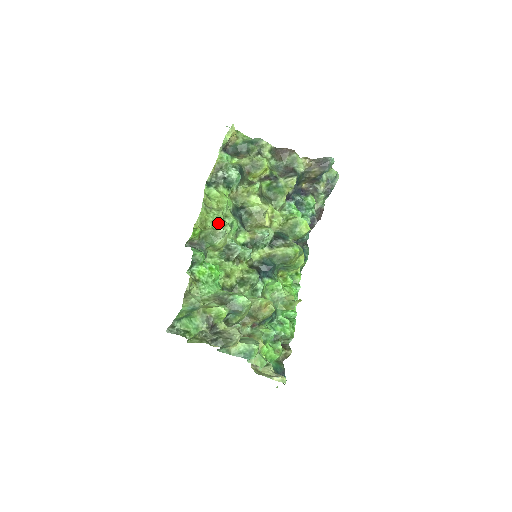
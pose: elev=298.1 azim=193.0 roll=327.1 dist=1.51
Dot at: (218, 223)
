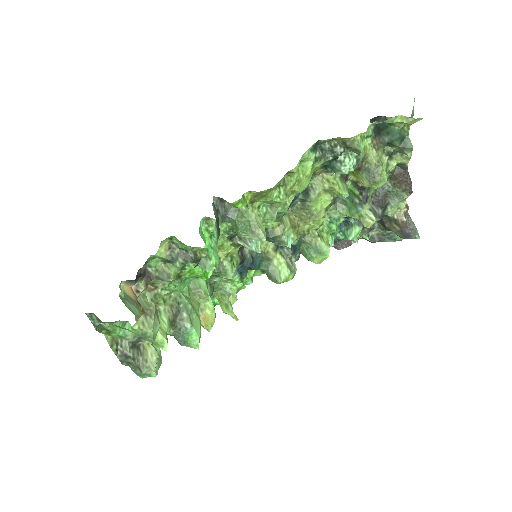
Dot at: (270, 205)
